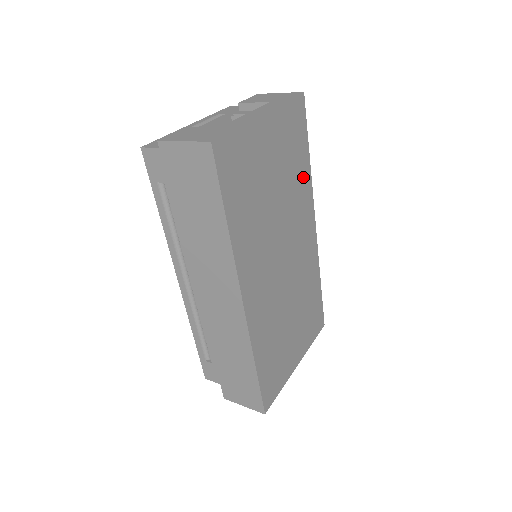
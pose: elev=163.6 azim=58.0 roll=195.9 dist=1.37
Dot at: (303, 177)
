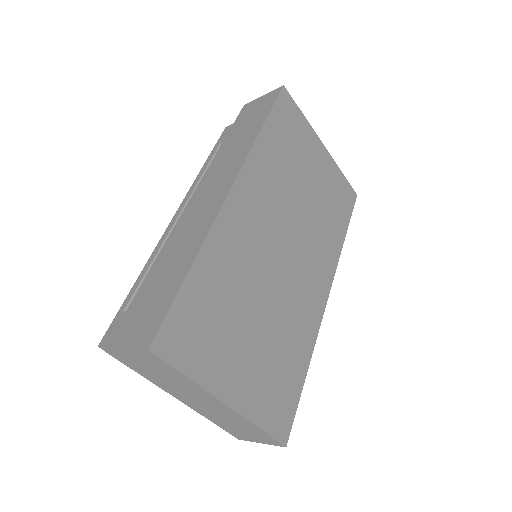
Dot at: (334, 237)
